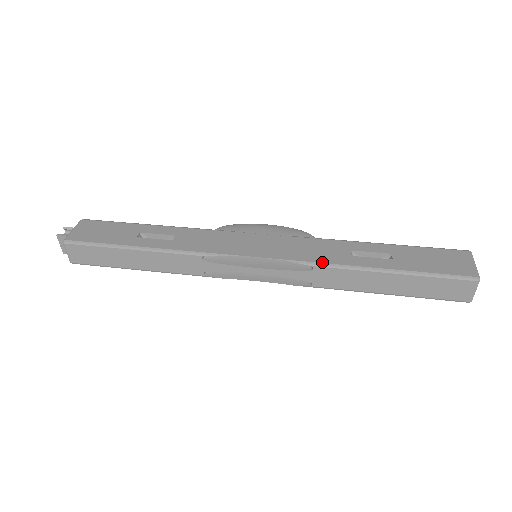
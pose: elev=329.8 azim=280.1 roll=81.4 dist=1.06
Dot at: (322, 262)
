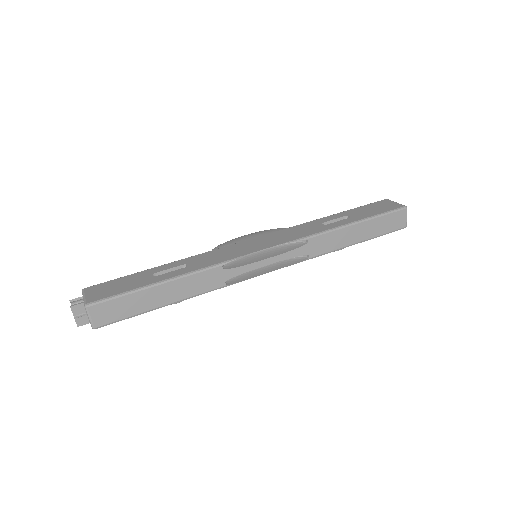
Dot at: (312, 234)
